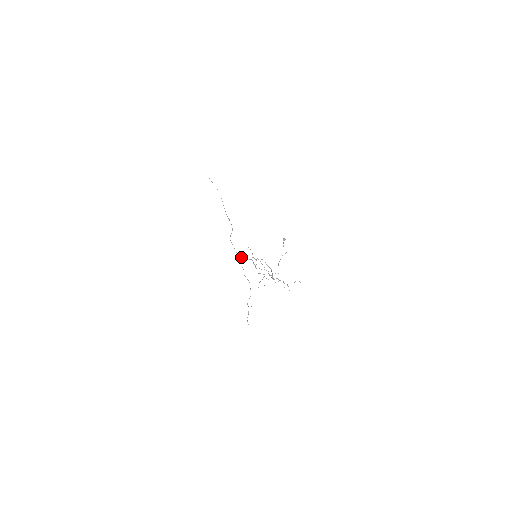
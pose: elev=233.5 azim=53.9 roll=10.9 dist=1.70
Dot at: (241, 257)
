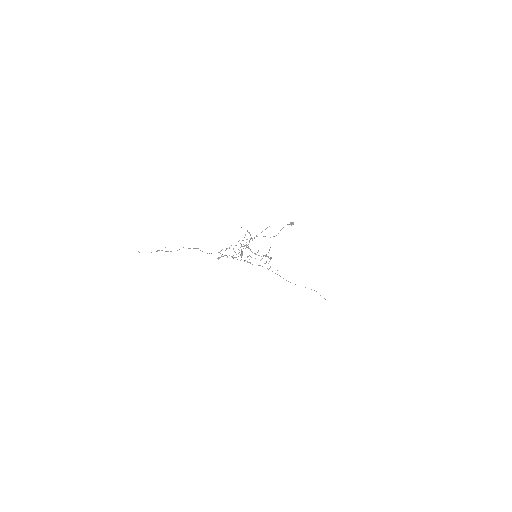
Dot at: occluded
